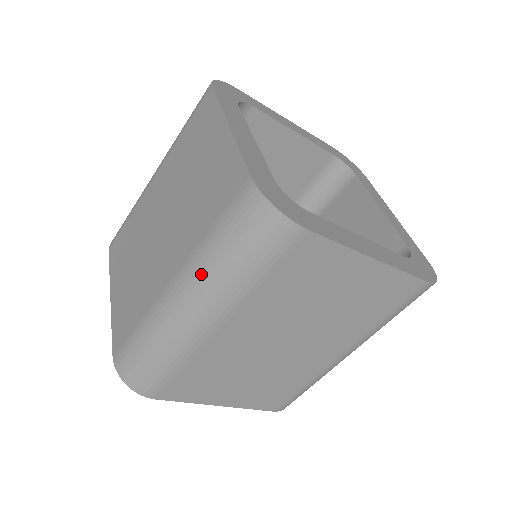
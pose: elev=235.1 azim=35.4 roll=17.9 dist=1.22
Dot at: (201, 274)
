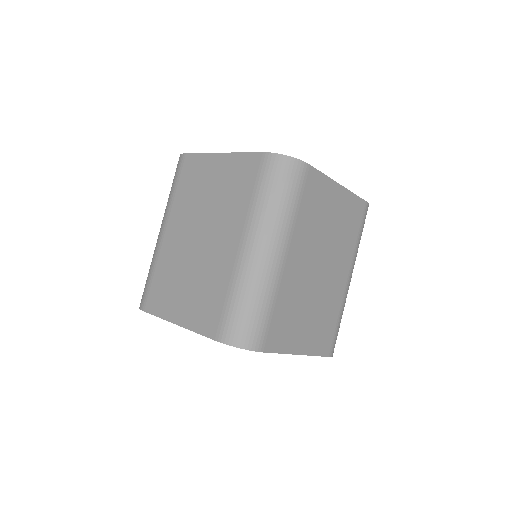
Dot at: occluded
